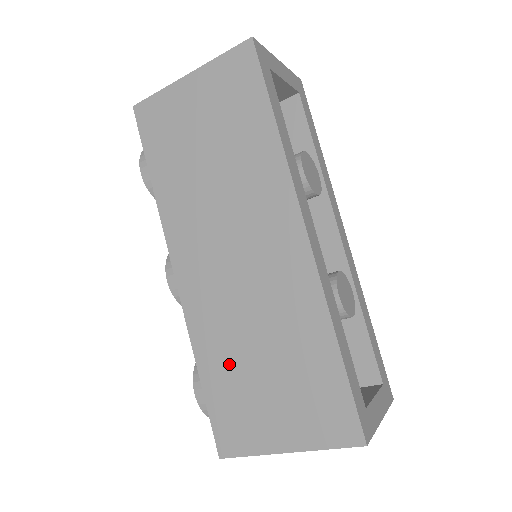
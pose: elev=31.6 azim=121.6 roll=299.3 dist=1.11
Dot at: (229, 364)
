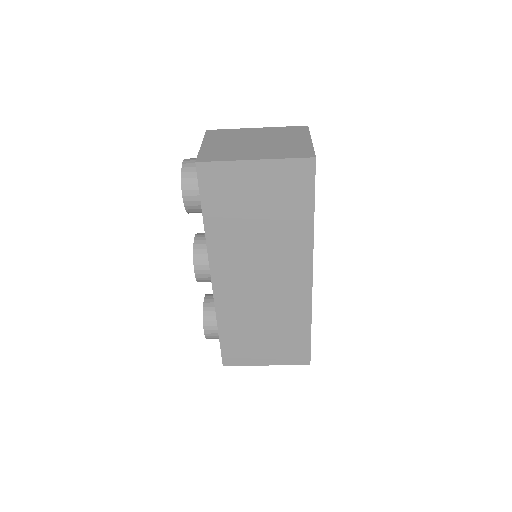
Dot at: (241, 329)
